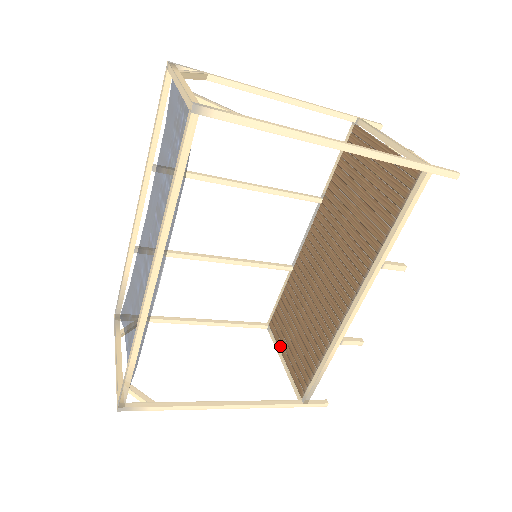
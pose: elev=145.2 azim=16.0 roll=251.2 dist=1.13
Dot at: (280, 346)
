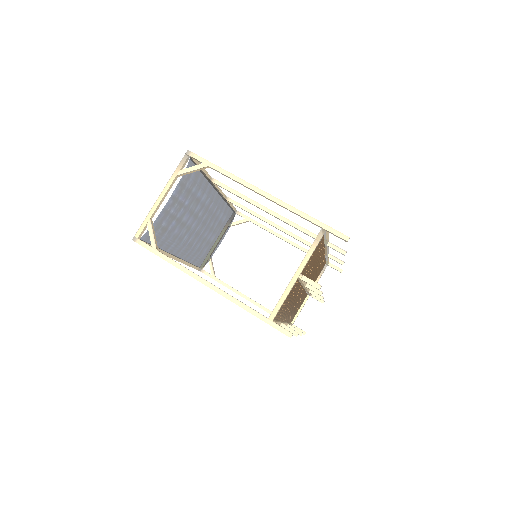
Dot at: occluded
